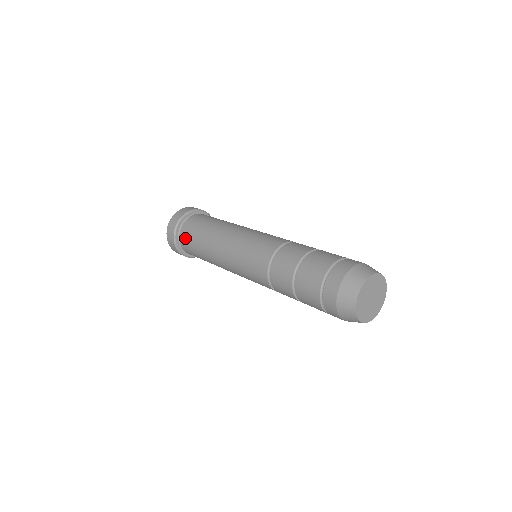
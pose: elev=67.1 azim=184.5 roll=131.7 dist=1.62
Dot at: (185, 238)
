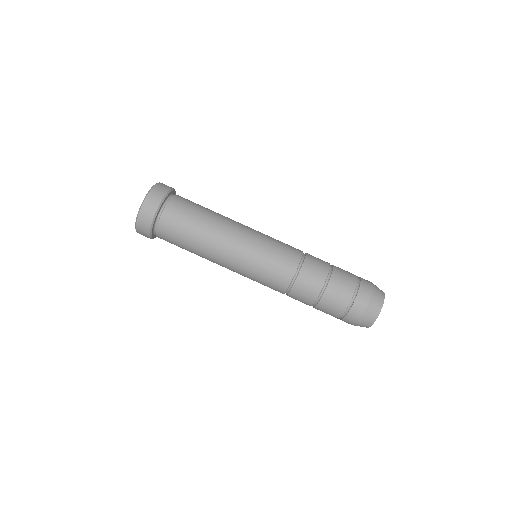
Dot at: (172, 220)
